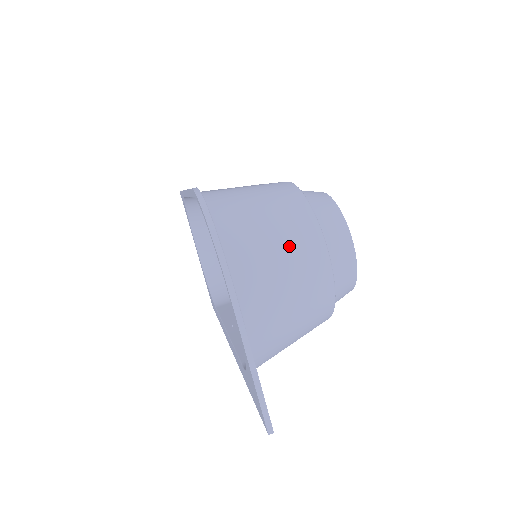
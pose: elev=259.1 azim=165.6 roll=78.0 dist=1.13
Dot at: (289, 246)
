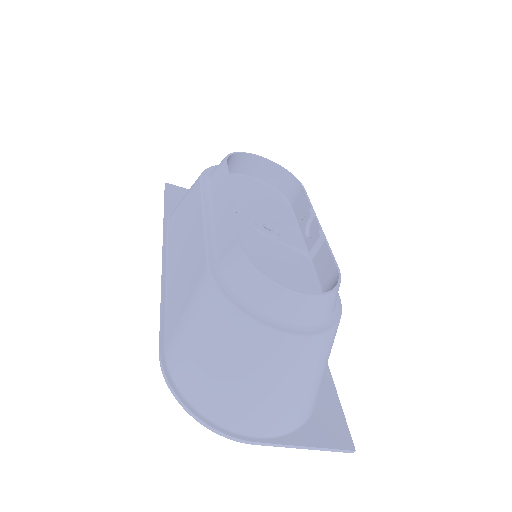
Dot at: (250, 368)
